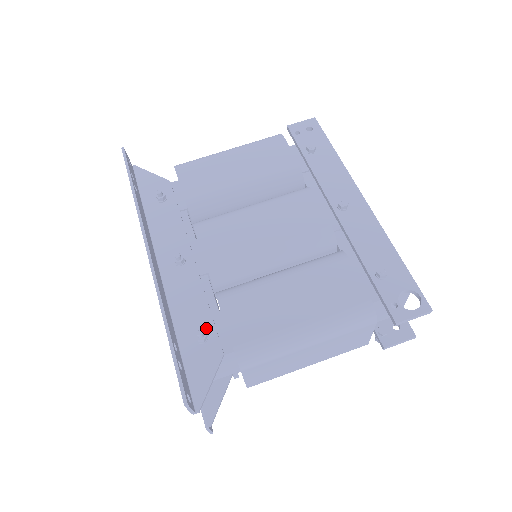
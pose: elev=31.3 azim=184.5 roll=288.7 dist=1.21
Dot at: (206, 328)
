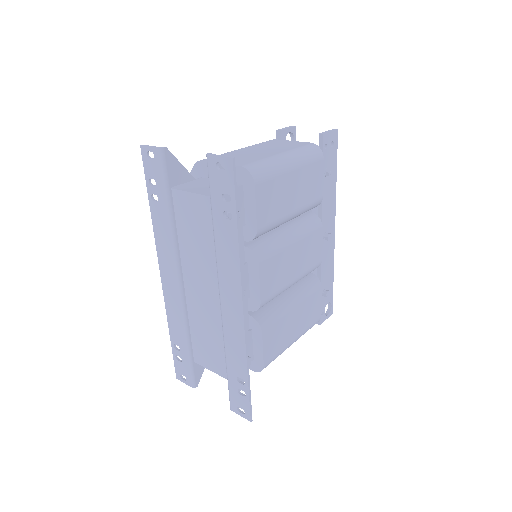
Dot at: occluded
